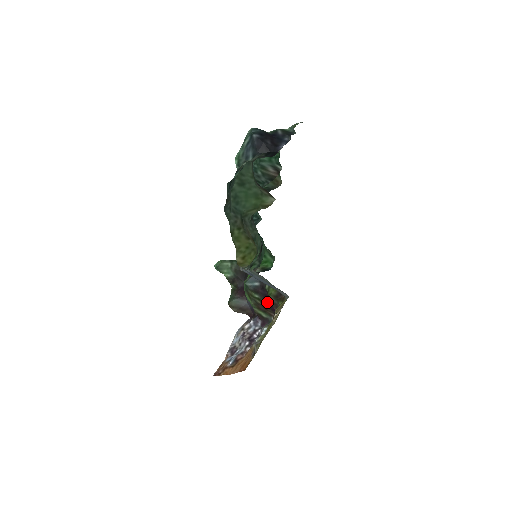
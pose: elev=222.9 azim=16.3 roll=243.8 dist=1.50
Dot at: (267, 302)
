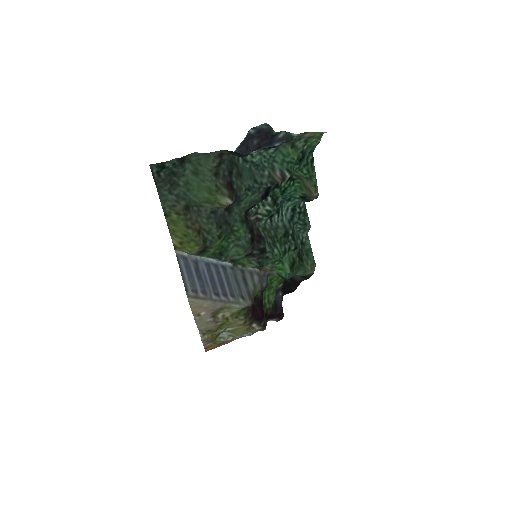
Dot at: occluded
